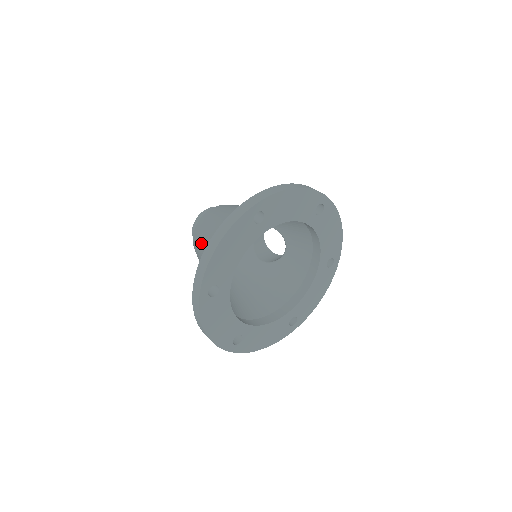
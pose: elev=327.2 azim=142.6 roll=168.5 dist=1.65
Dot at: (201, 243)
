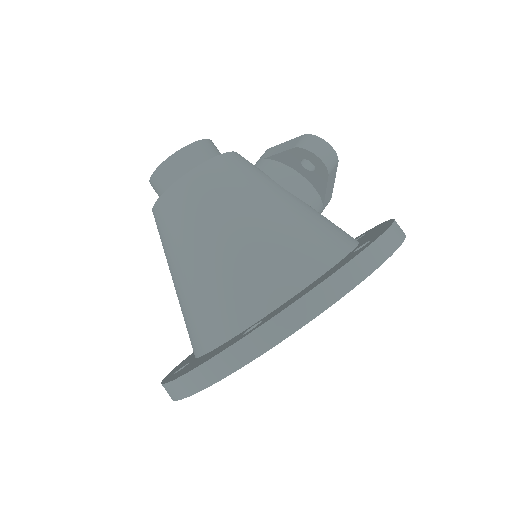
Dot at: (167, 255)
